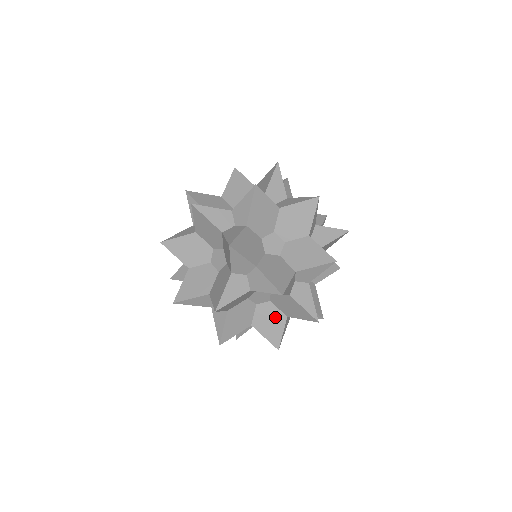
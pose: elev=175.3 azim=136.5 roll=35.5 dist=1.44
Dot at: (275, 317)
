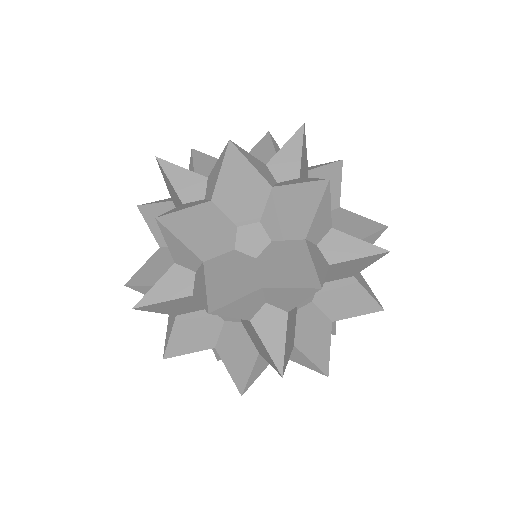
Dot at: (289, 253)
